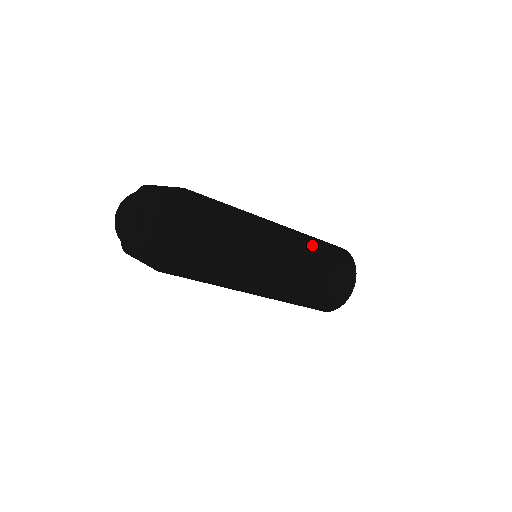
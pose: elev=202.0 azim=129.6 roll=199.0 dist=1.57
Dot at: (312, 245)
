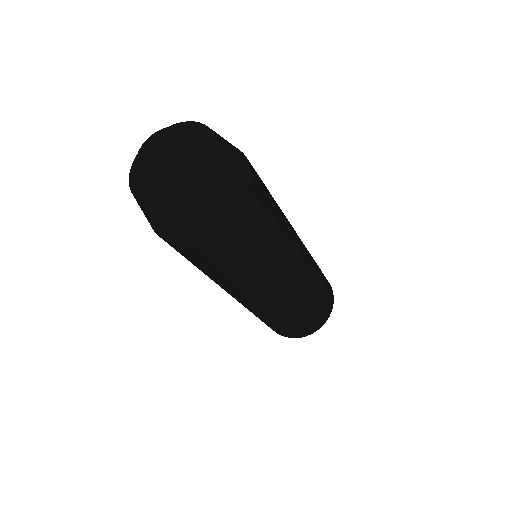
Dot at: occluded
